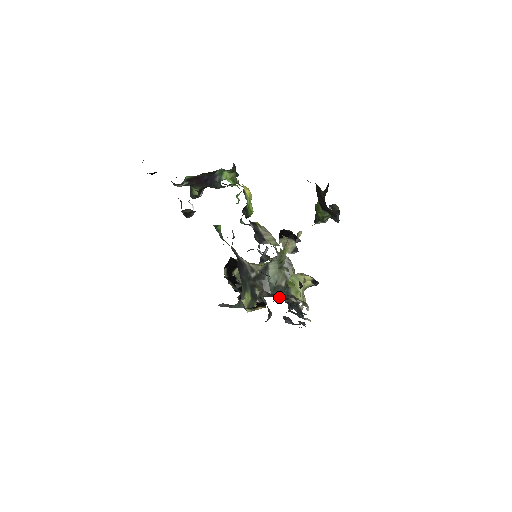
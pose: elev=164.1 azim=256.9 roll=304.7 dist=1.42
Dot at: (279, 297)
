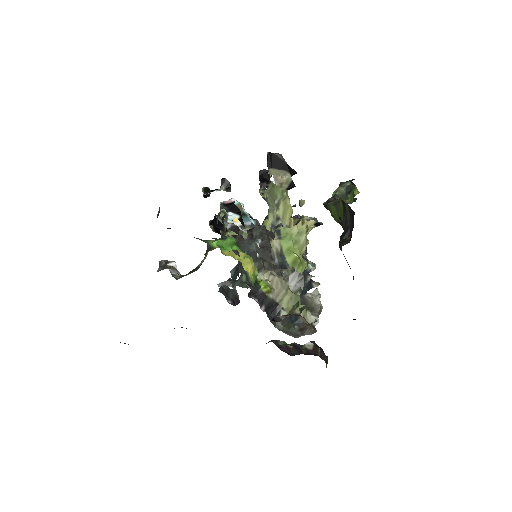
Dot at: occluded
